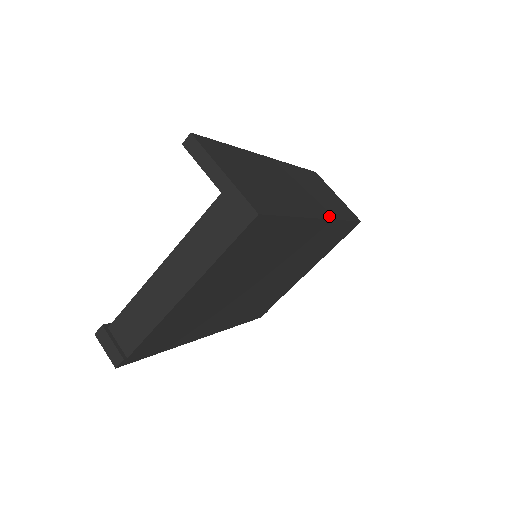
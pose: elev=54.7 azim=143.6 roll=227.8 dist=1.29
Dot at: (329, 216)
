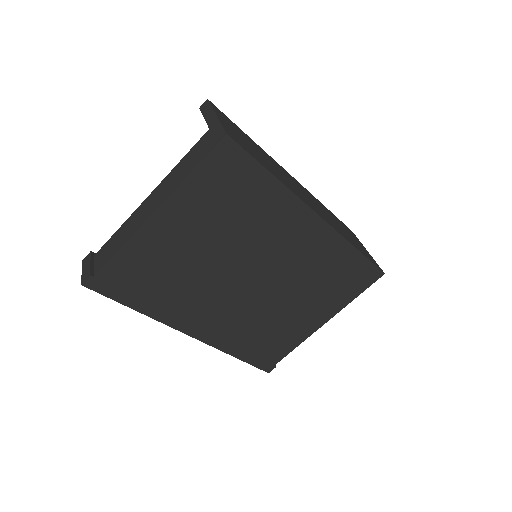
Dot at: (332, 226)
